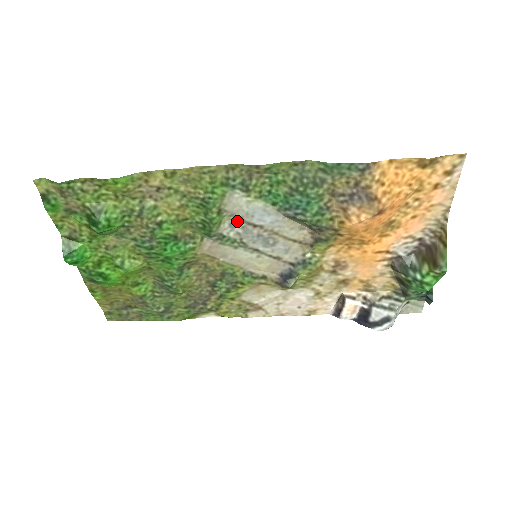
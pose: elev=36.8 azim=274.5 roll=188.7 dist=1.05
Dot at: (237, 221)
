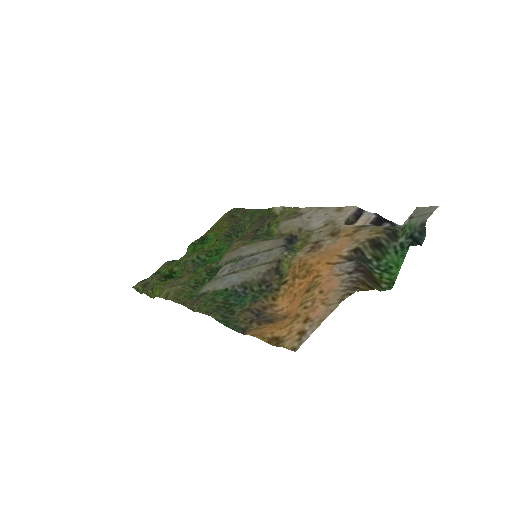
Dot at: (222, 275)
